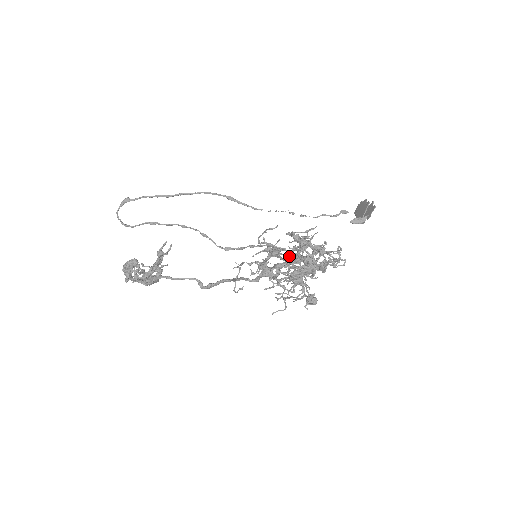
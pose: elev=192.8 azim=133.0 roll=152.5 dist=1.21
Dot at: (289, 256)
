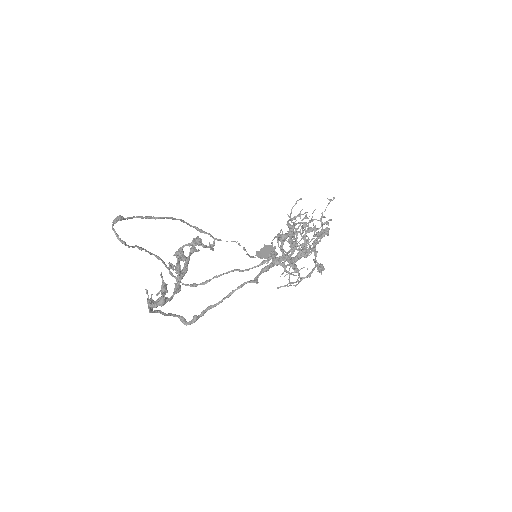
Dot at: occluded
